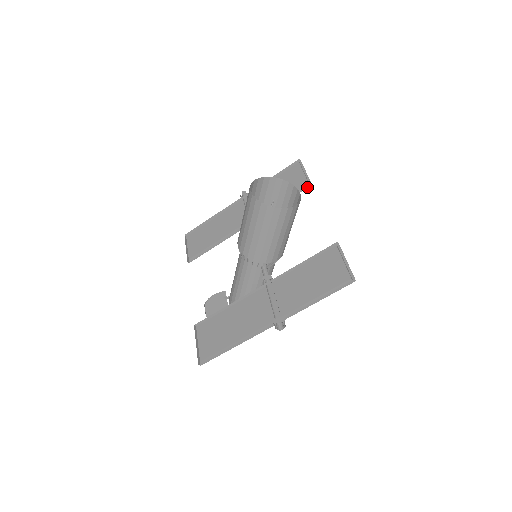
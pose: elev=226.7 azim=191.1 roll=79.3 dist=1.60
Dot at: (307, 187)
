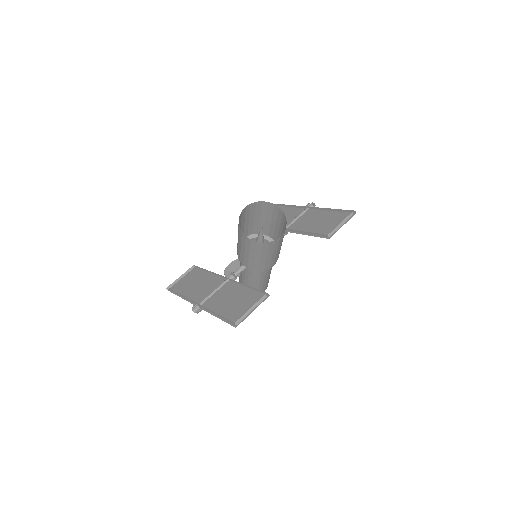
Dot at: (326, 237)
